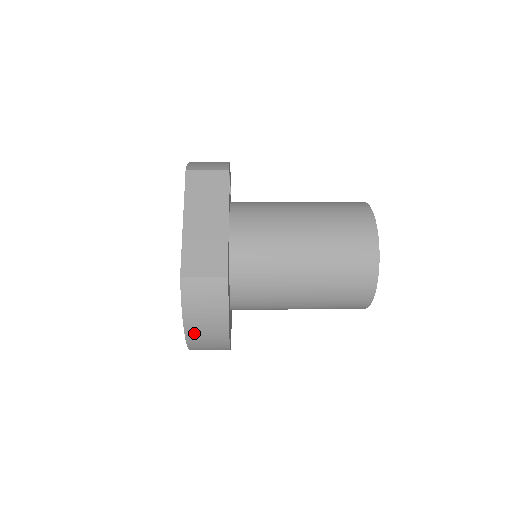
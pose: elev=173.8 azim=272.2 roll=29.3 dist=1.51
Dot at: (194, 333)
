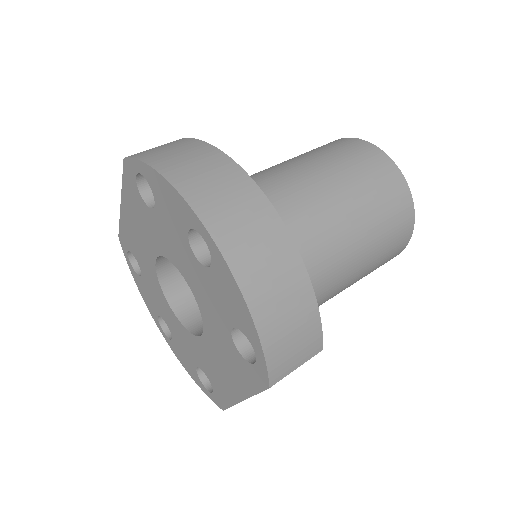
Dot at: occluded
